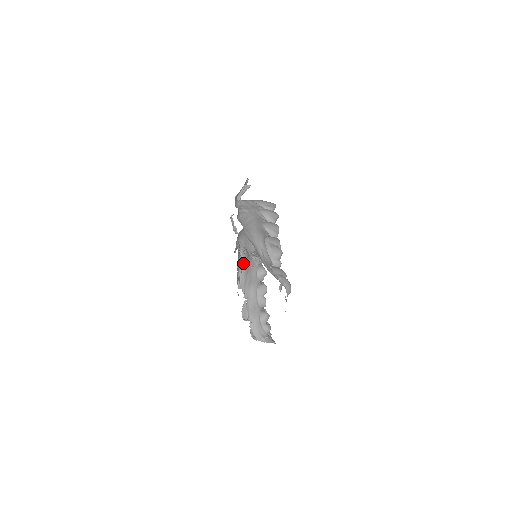
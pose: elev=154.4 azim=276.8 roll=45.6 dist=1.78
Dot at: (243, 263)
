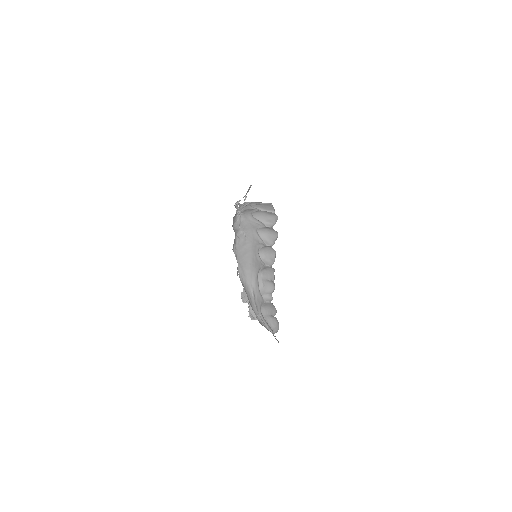
Dot at: occluded
